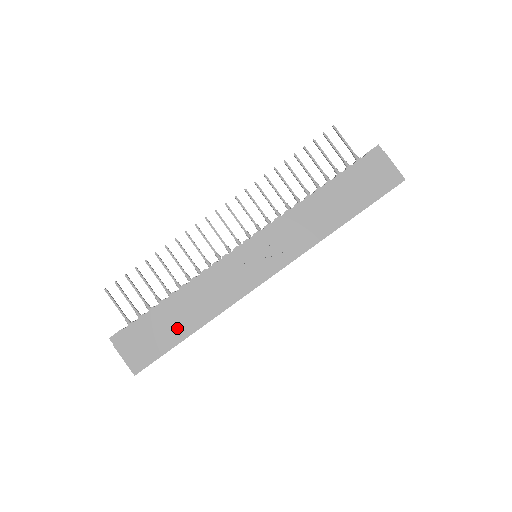
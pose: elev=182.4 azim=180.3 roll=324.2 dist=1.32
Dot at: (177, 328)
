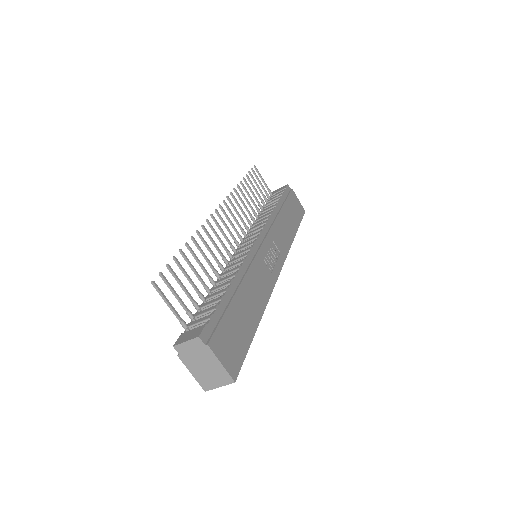
Dot at: (248, 319)
